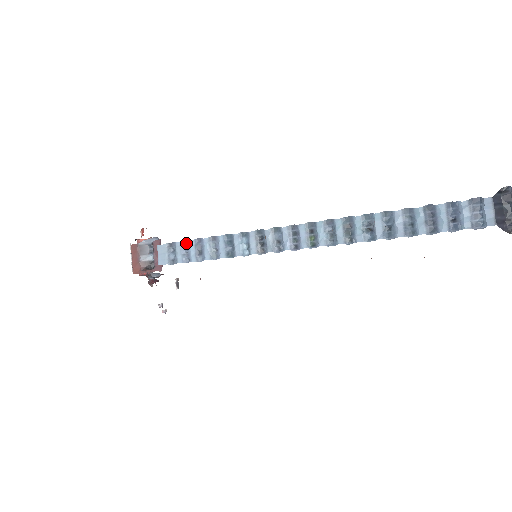
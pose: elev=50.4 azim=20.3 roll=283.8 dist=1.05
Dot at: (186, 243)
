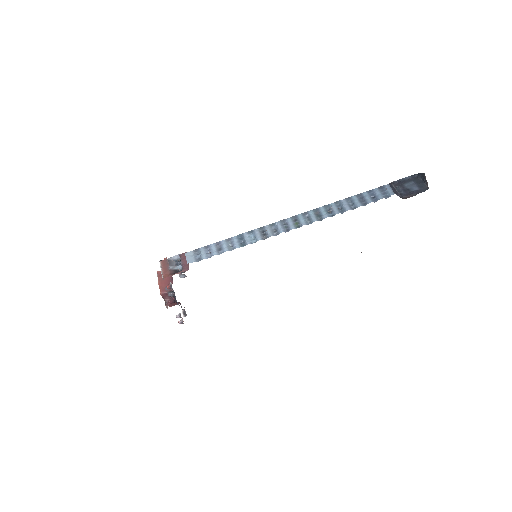
Dot at: (208, 247)
